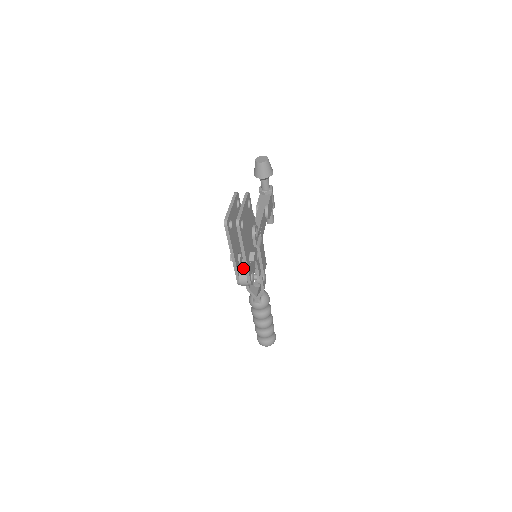
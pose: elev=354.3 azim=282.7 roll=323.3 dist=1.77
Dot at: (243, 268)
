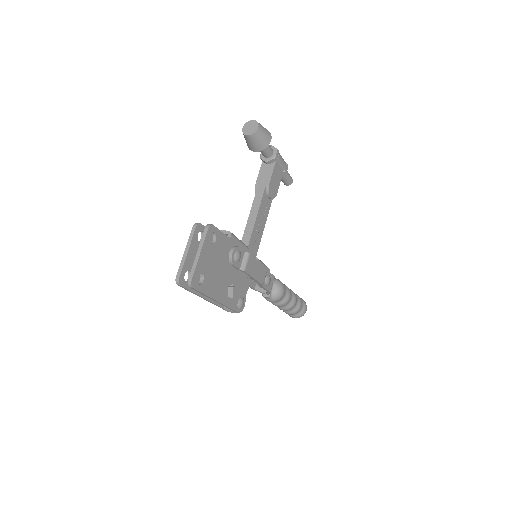
Dot at: occluded
